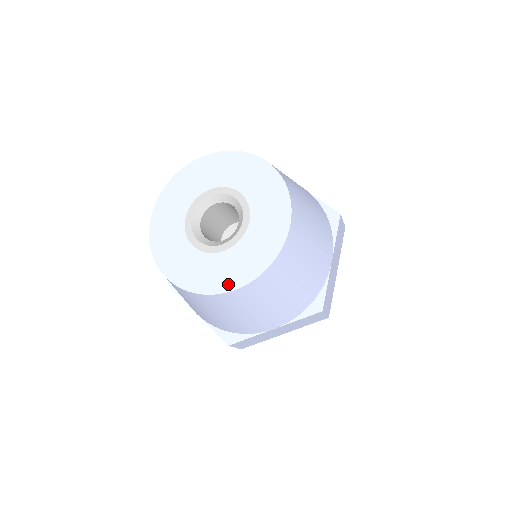
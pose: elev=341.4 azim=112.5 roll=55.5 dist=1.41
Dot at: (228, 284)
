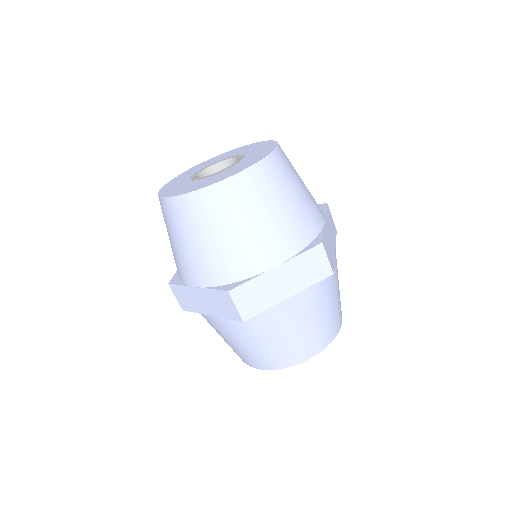
Dot at: (226, 177)
